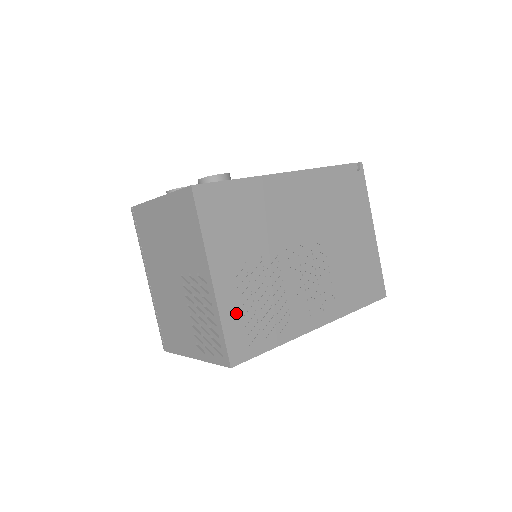
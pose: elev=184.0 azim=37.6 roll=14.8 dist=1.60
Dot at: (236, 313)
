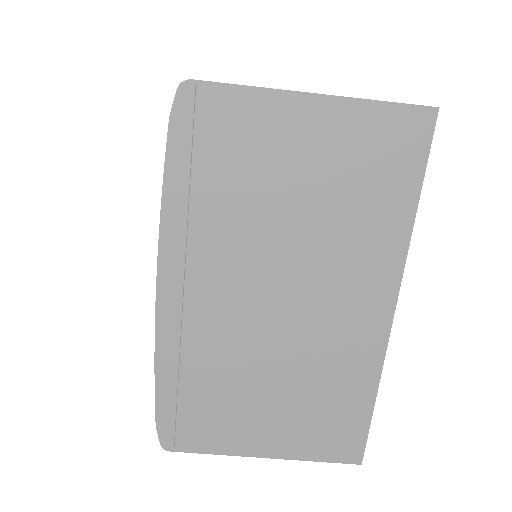
Dot at: occluded
